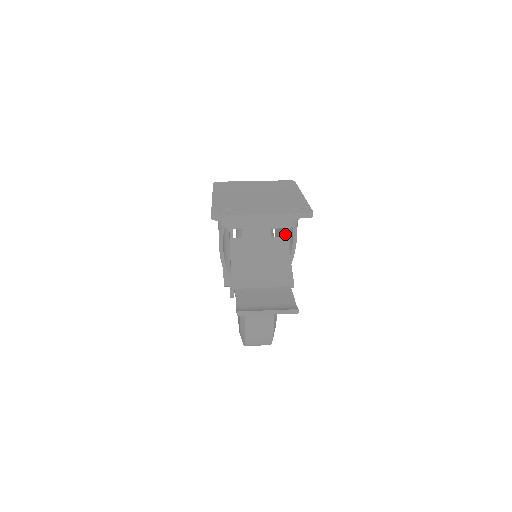
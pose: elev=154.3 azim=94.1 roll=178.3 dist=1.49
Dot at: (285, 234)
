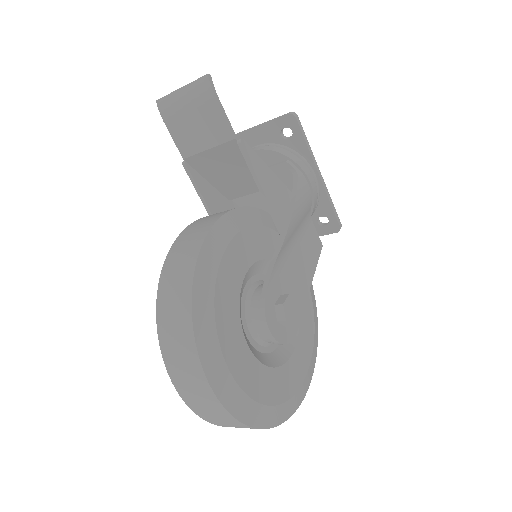
Dot at: (283, 186)
